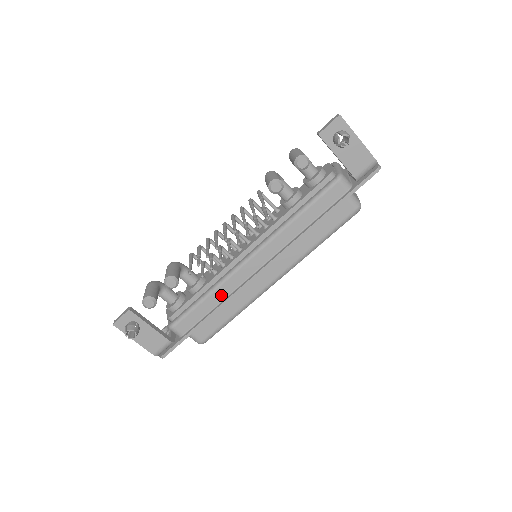
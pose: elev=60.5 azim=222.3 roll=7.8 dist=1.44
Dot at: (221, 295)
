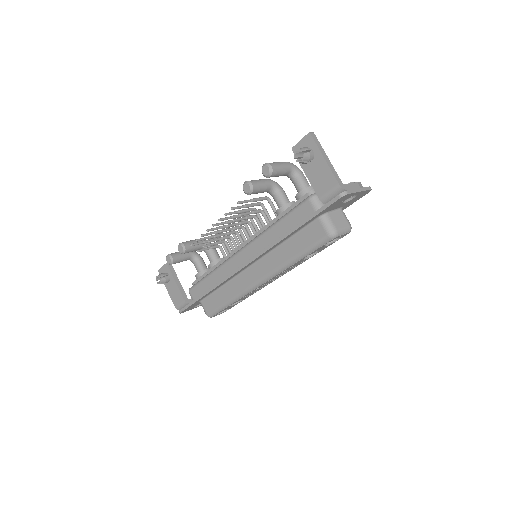
Dot at: (218, 277)
